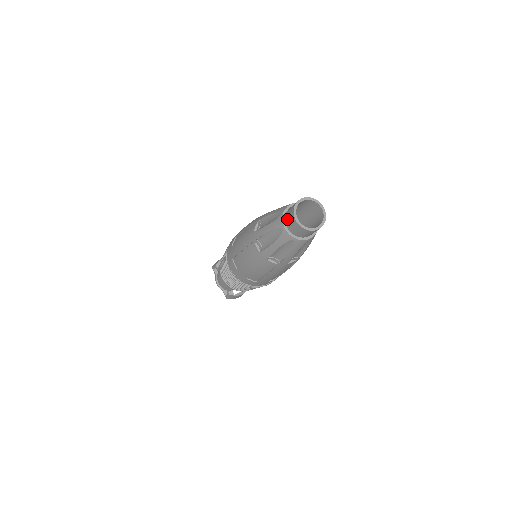
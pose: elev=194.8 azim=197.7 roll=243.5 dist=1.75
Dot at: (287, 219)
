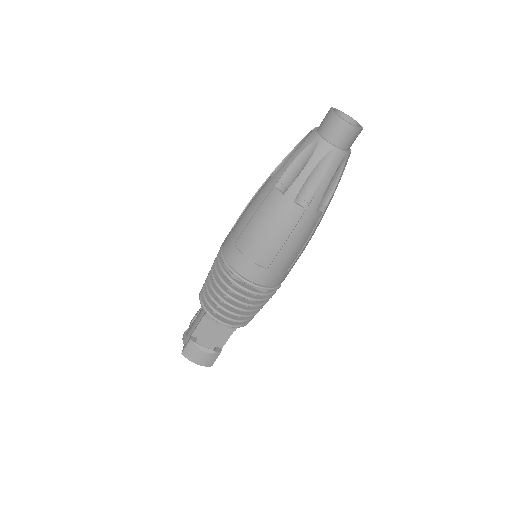
Dot at: occluded
